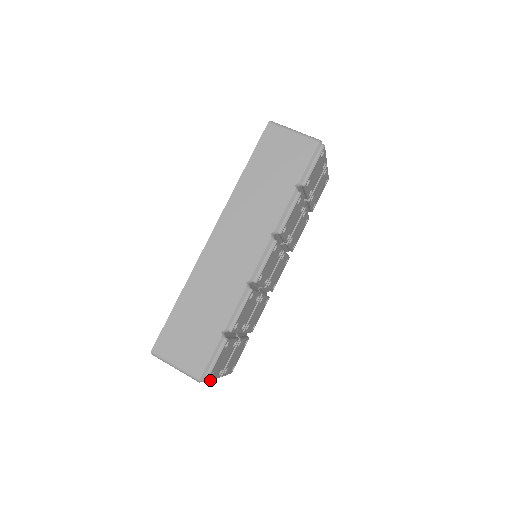
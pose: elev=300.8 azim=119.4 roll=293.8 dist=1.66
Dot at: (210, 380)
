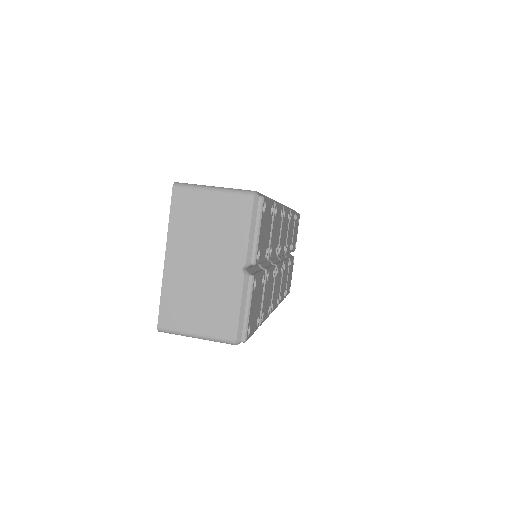
Dot at: (261, 216)
